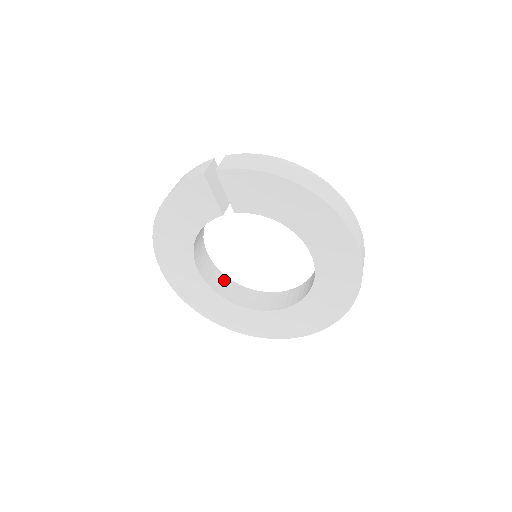
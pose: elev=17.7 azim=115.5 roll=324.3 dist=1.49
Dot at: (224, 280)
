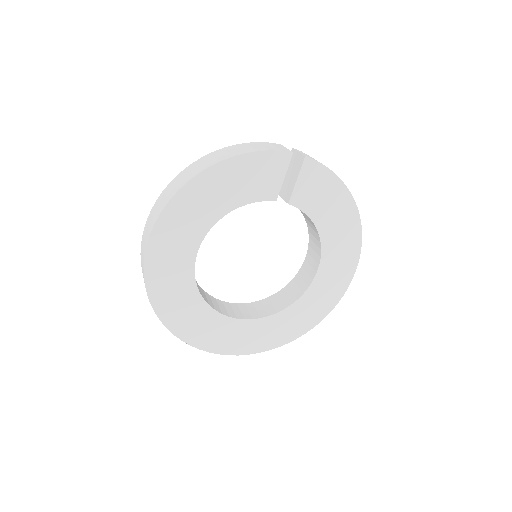
Dot at: occluded
